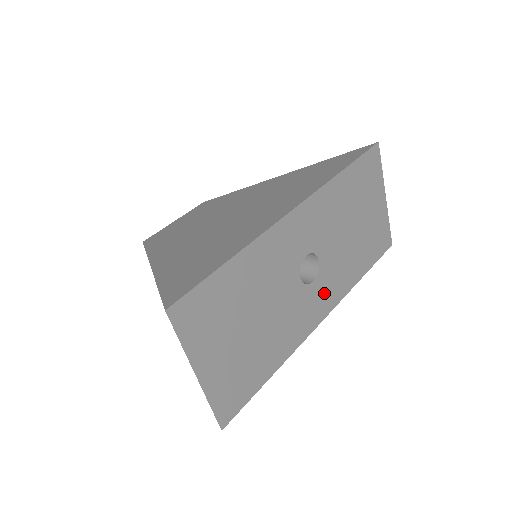
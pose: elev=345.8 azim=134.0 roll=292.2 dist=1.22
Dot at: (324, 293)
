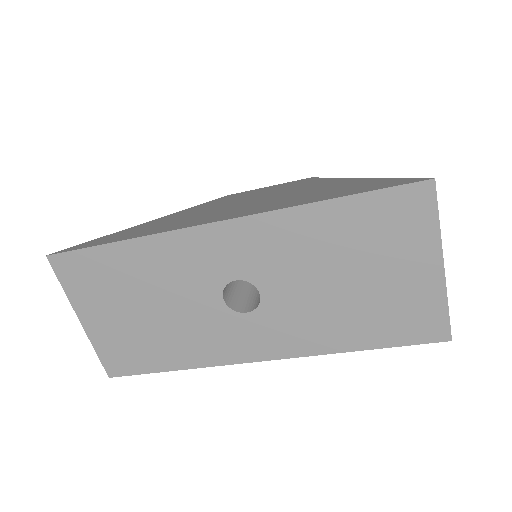
Dot at: (268, 334)
